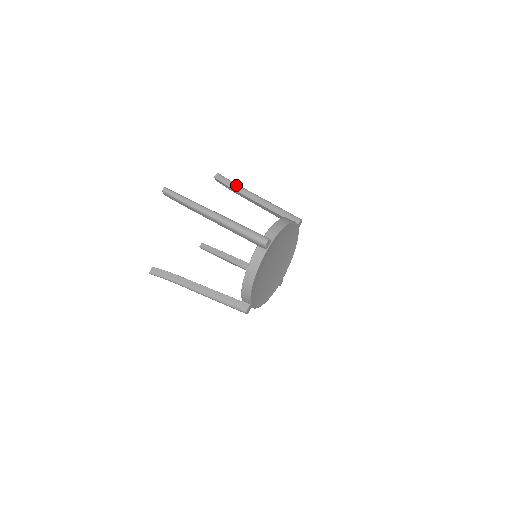
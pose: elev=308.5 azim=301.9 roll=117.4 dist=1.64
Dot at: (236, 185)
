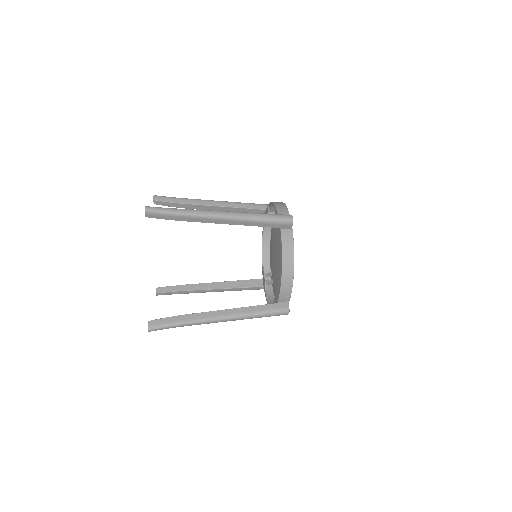
Dot at: (185, 199)
